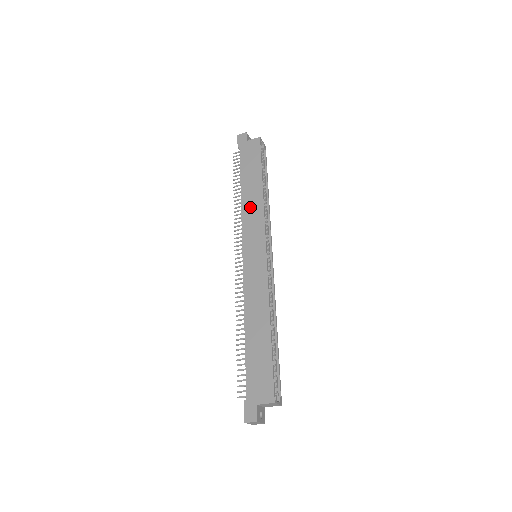
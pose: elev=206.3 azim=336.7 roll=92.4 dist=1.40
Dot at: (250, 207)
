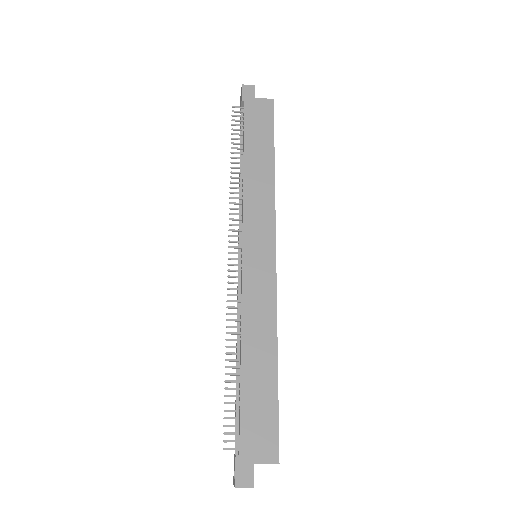
Dot at: (256, 189)
